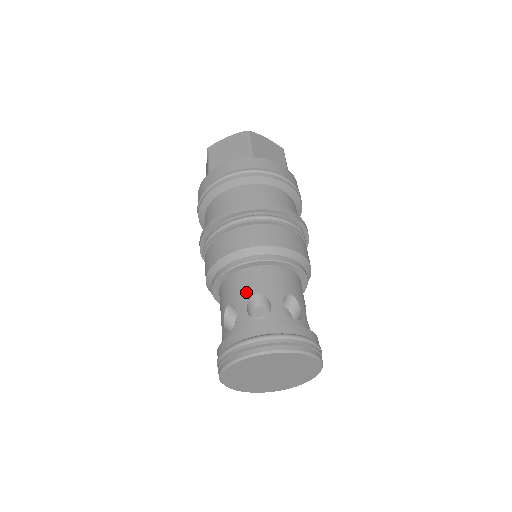
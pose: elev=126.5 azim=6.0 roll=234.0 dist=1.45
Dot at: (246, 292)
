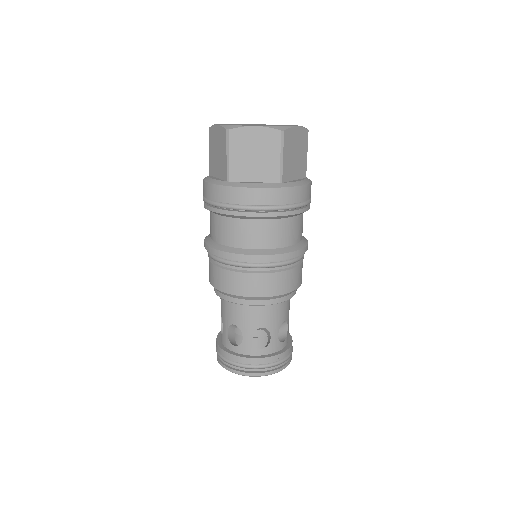
Dot at: (253, 325)
